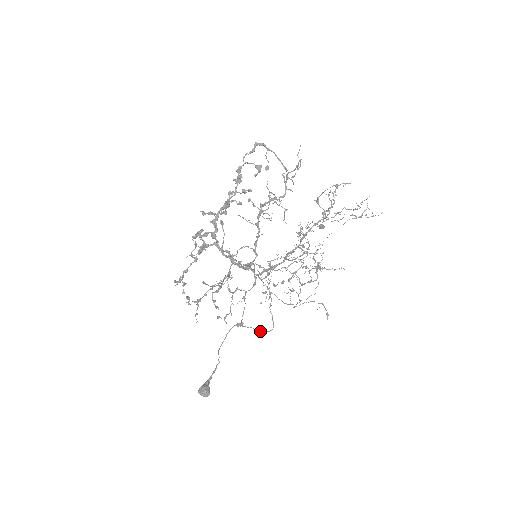
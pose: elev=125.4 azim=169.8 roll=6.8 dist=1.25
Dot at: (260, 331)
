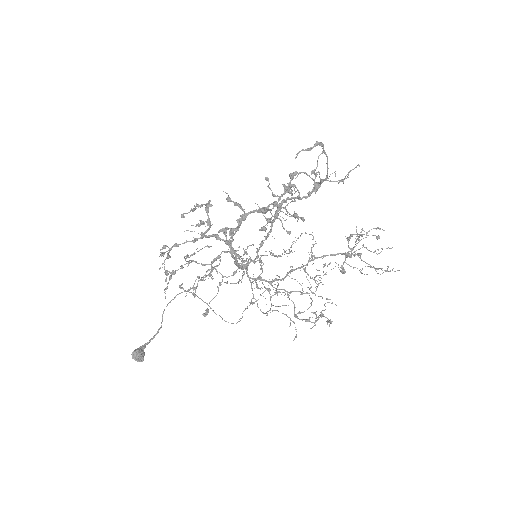
Dot at: occluded
